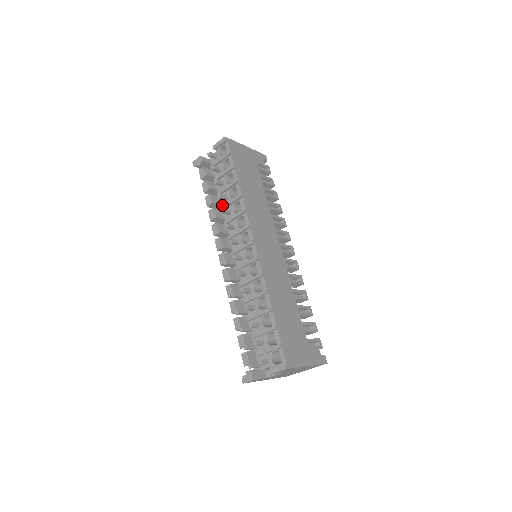
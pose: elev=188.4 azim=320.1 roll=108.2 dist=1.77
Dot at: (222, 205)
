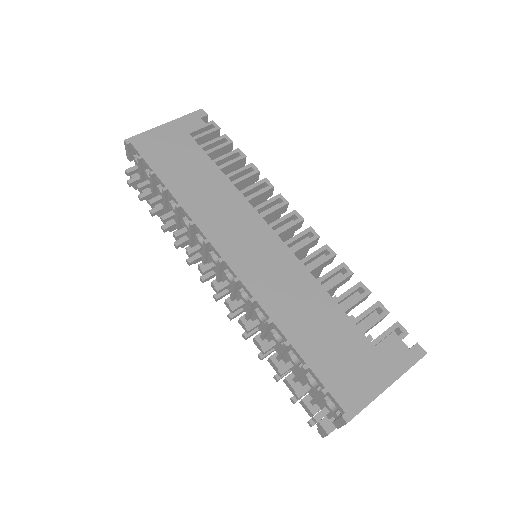
Dot at: occluded
